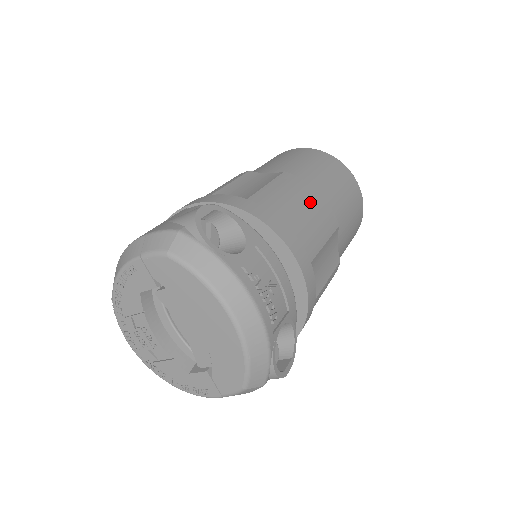
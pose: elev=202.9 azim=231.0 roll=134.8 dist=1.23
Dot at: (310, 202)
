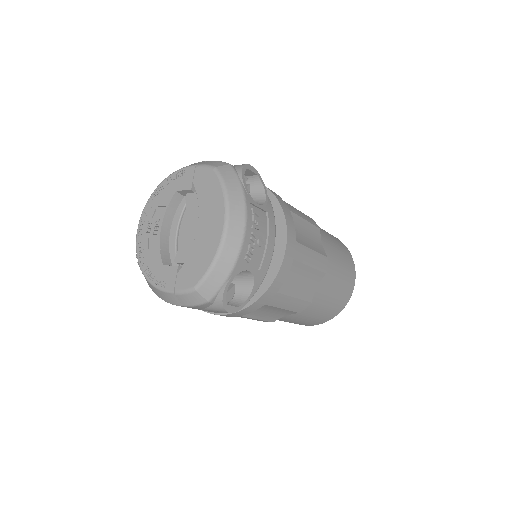
Dot at: (316, 241)
